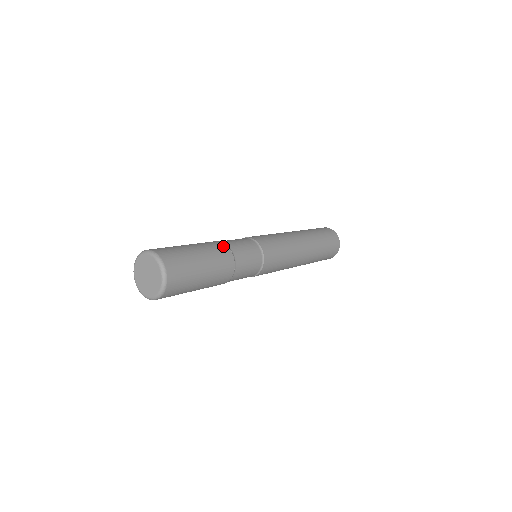
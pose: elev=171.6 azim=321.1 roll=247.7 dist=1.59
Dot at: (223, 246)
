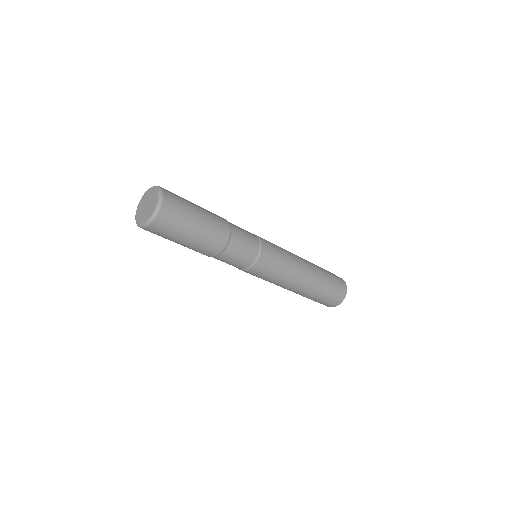
Dot at: occluded
